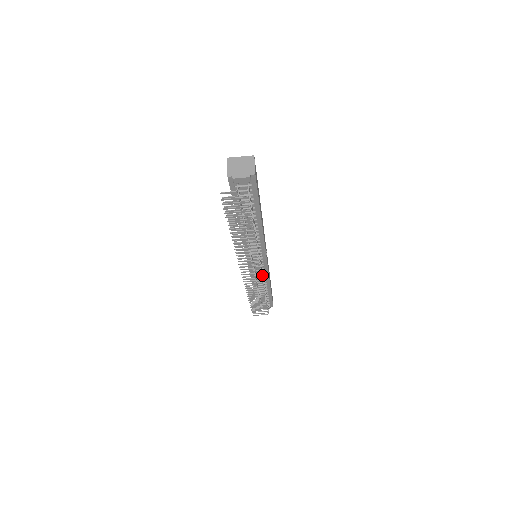
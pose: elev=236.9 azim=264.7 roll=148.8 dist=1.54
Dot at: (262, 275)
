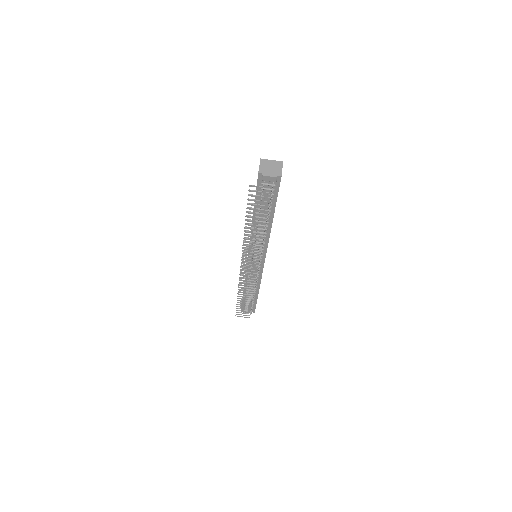
Dot at: (257, 274)
